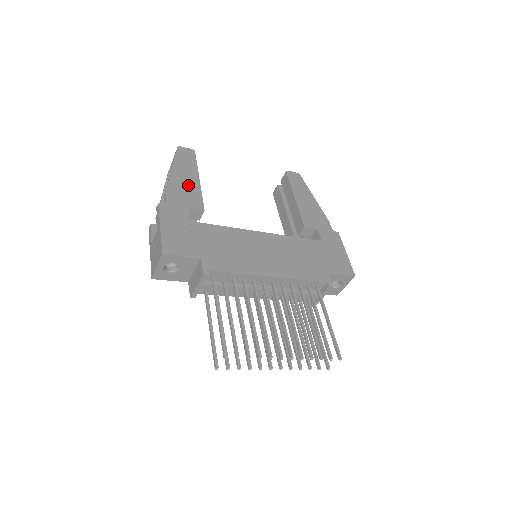
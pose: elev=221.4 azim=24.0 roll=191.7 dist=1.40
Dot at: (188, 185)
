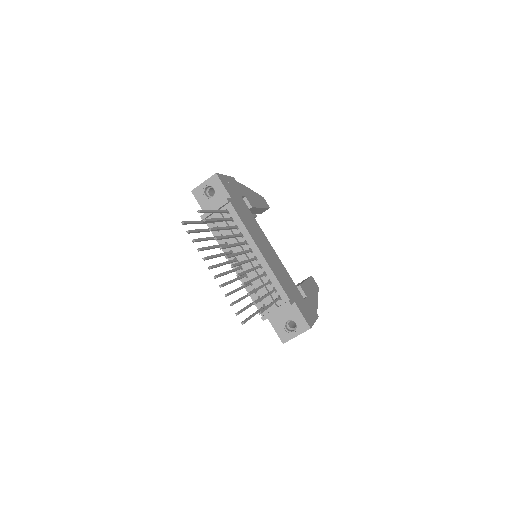
Dot at: (254, 199)
